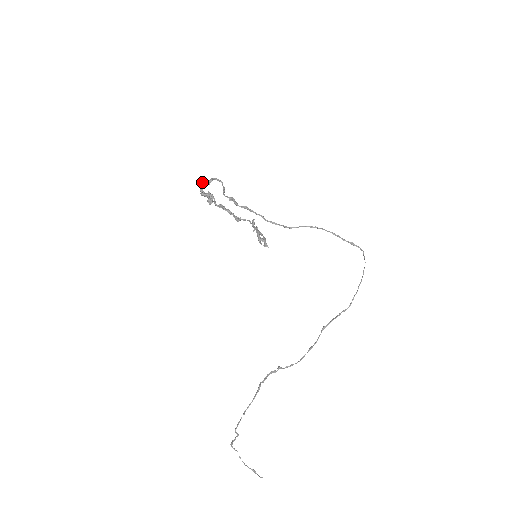
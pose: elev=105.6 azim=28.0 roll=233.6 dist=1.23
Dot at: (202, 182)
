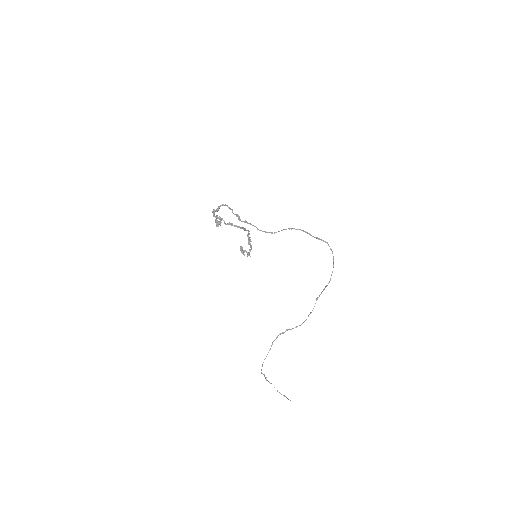
Dot at: (213, 210)
